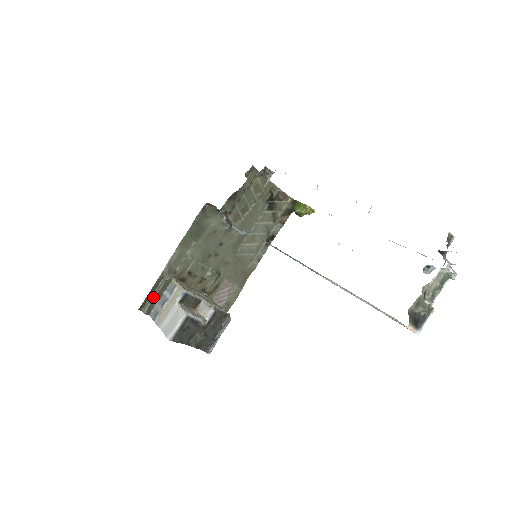
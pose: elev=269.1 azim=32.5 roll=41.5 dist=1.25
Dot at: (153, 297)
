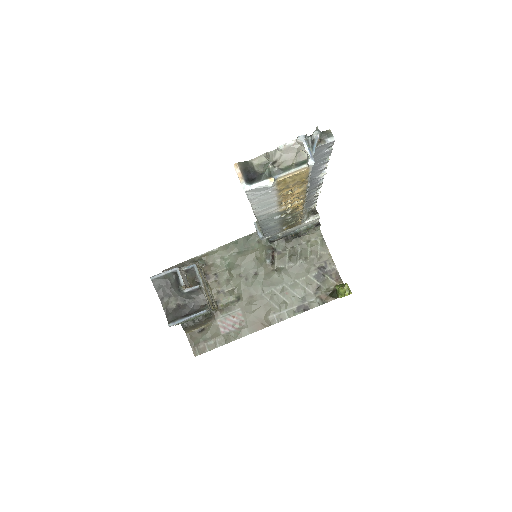
Dot at: occluded
